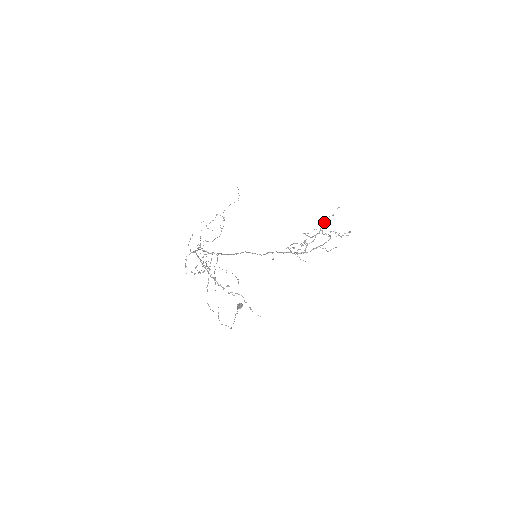
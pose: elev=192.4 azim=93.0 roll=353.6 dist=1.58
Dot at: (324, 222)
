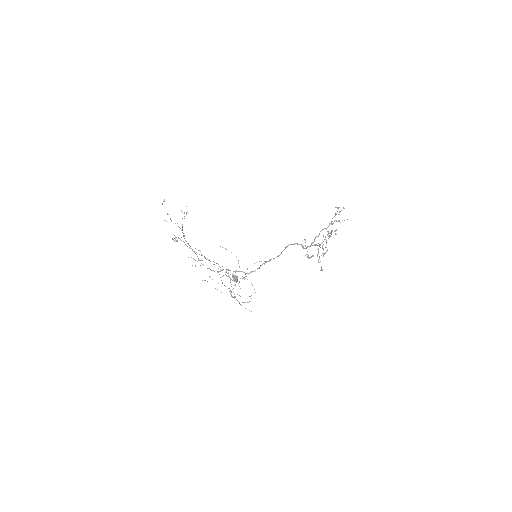
Dot at: occluded
